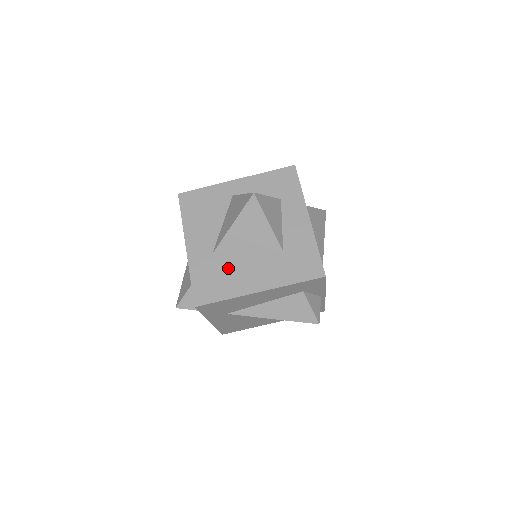
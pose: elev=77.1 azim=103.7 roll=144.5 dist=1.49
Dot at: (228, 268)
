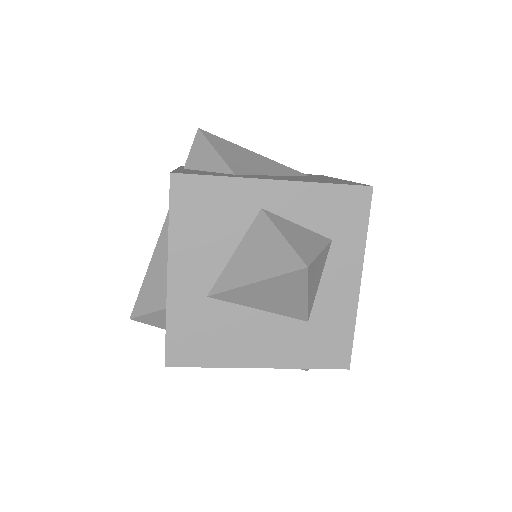
Dot at: (225, 325)
